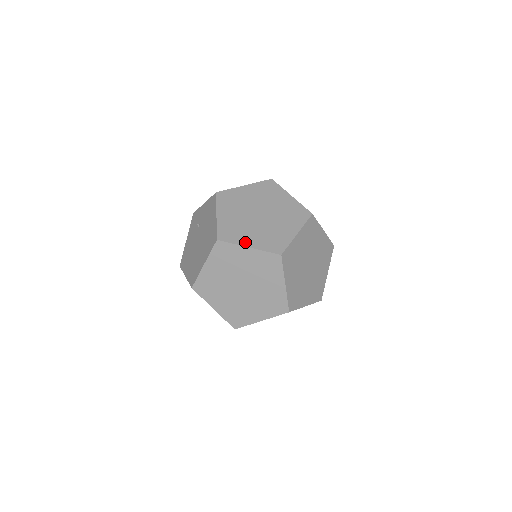
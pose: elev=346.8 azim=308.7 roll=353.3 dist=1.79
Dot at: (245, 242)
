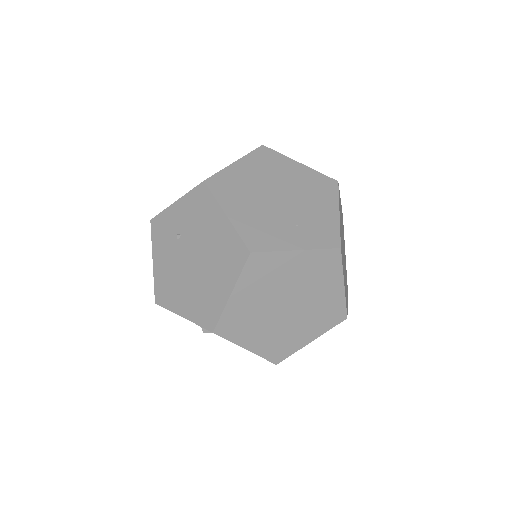
Dot at: (288, 244)
